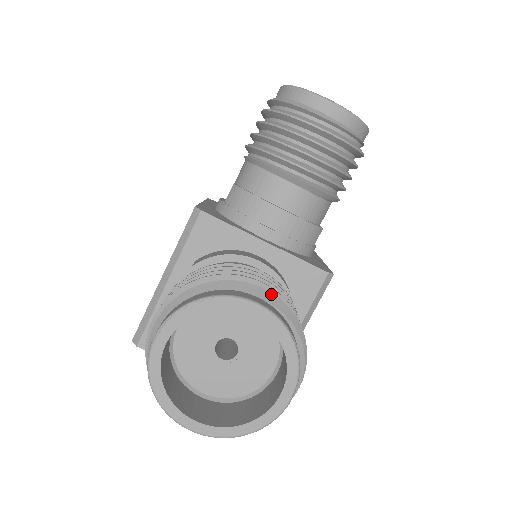
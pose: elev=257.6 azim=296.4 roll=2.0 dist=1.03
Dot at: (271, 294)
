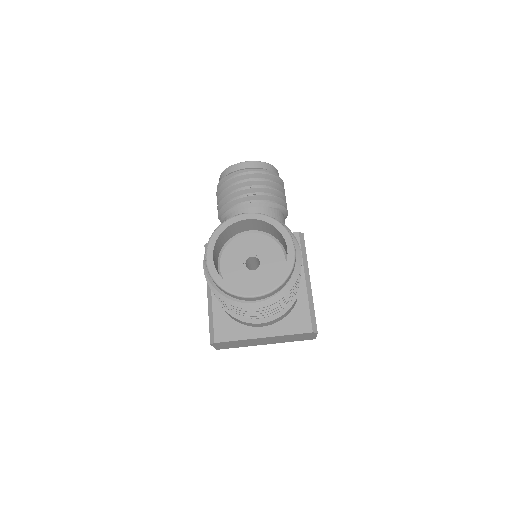
Dot at: occluded
